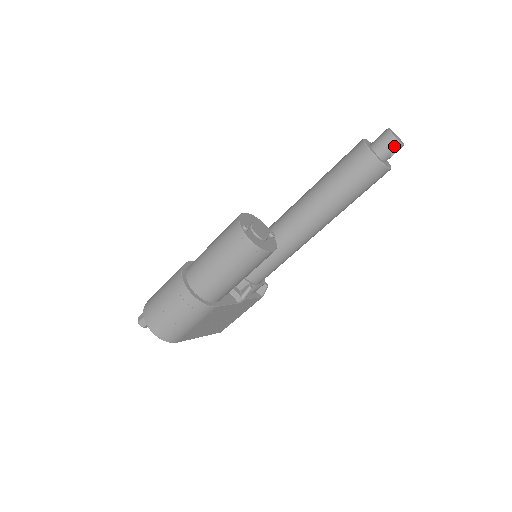
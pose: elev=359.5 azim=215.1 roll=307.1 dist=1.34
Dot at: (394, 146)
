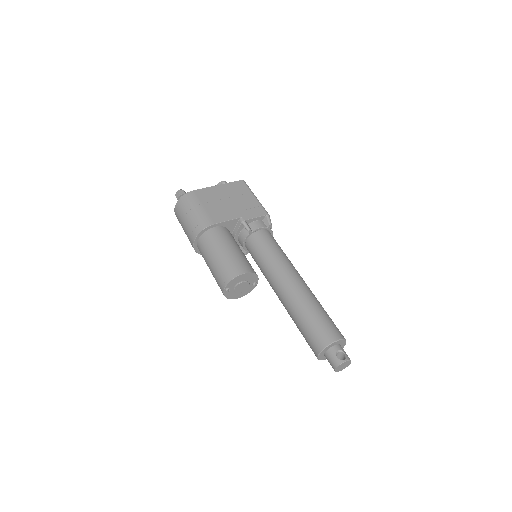
Dot at: occluded
